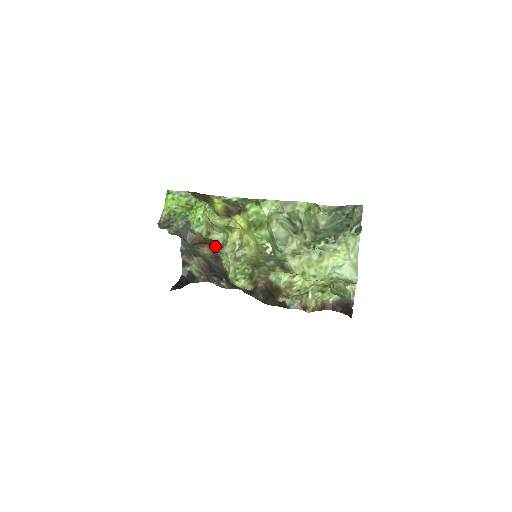
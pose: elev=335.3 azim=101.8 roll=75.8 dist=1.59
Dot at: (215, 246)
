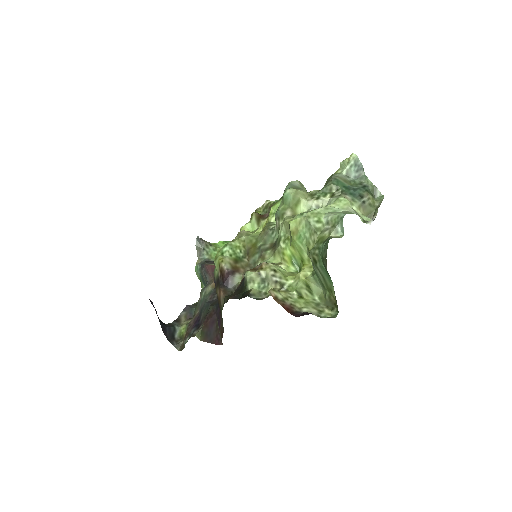
Dot at: occluded
